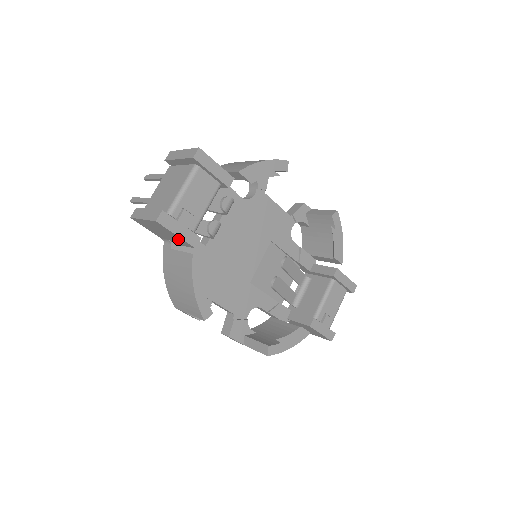
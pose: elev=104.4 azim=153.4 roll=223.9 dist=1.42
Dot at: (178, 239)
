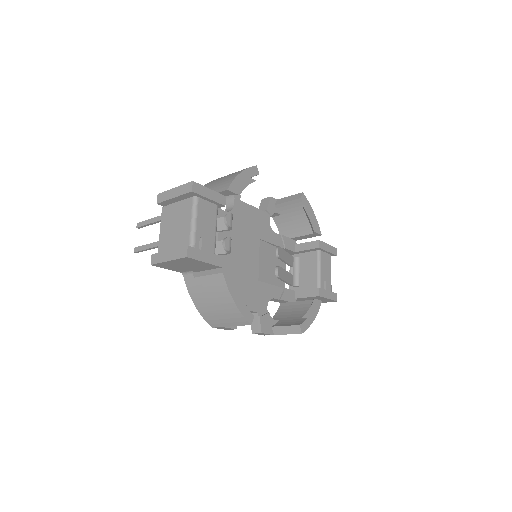
Dot at: (204, 266)
